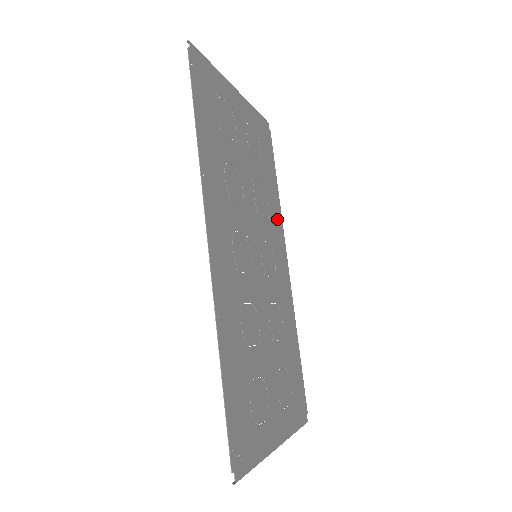
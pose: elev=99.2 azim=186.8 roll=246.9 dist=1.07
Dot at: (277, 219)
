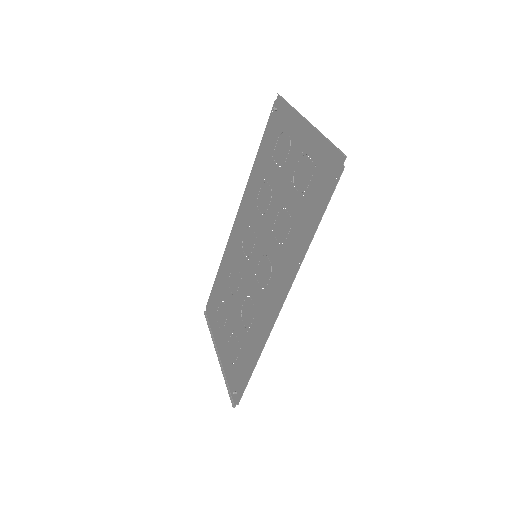
Dot at: (250, 190)
